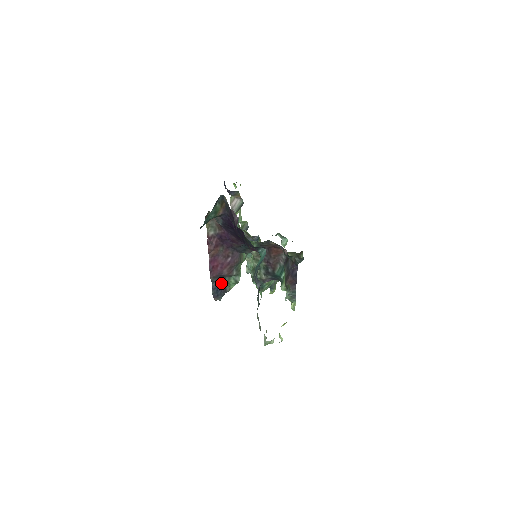
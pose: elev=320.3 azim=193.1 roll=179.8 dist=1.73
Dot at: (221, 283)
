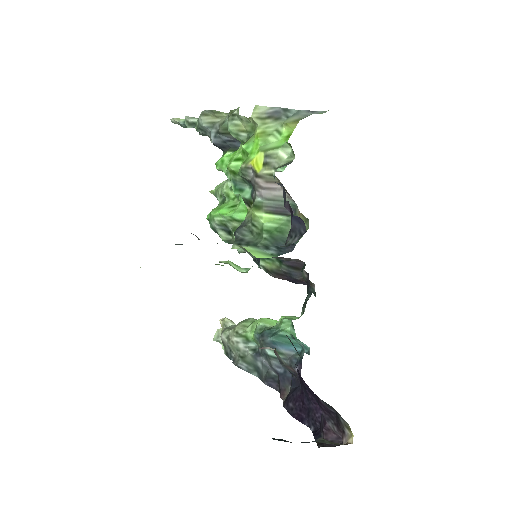
Dot at: occluded
